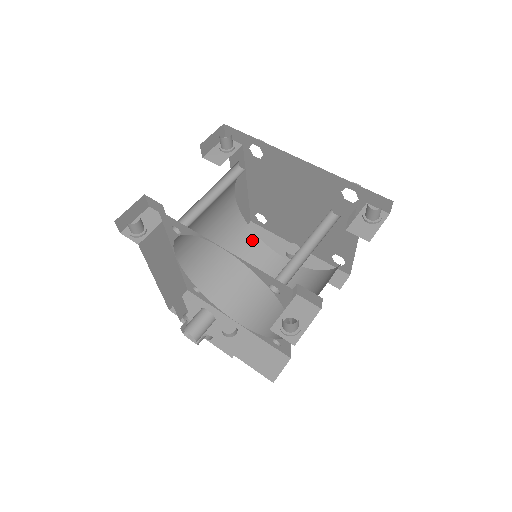
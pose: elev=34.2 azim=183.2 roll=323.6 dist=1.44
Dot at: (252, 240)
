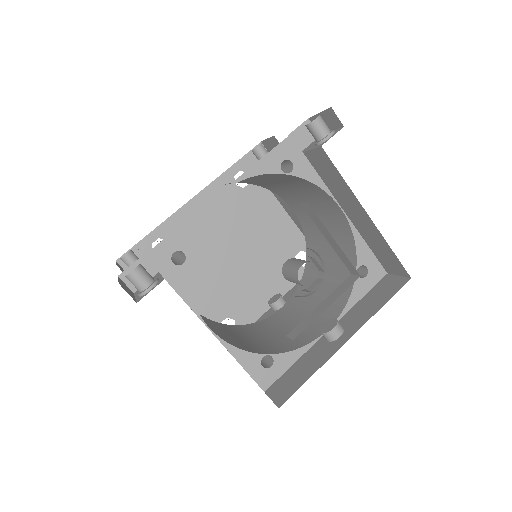
Dot at: (244, 327)
